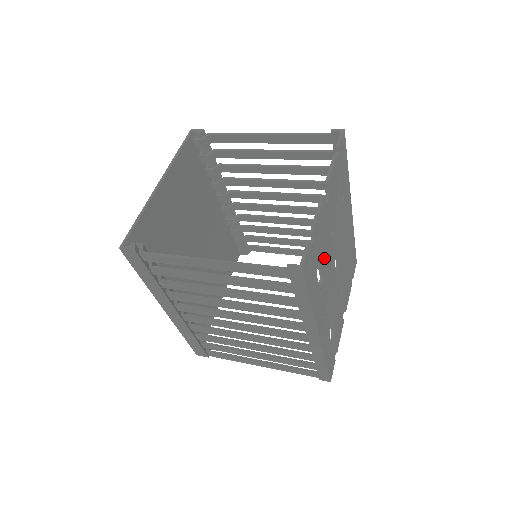
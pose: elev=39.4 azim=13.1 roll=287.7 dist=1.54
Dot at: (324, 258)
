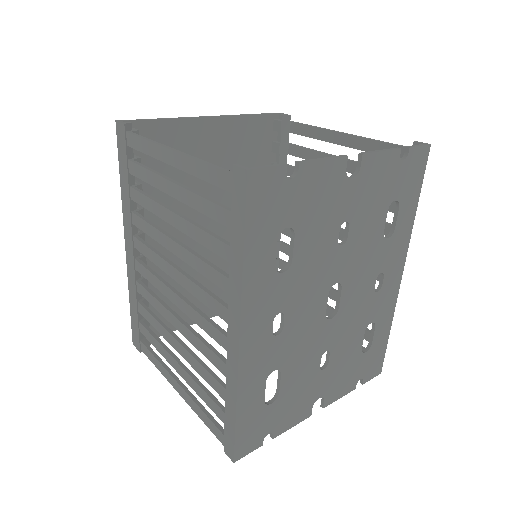
Dot at: (307, 242)
